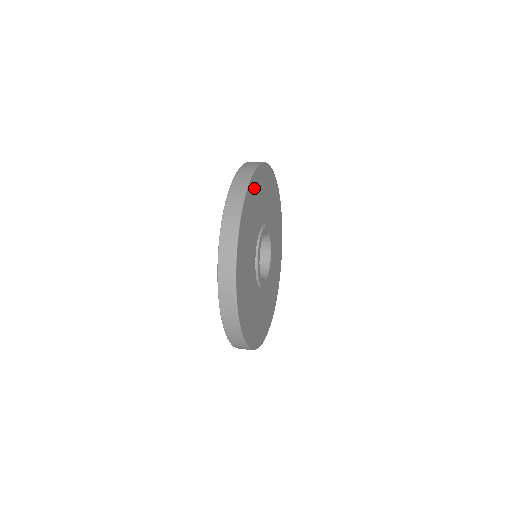
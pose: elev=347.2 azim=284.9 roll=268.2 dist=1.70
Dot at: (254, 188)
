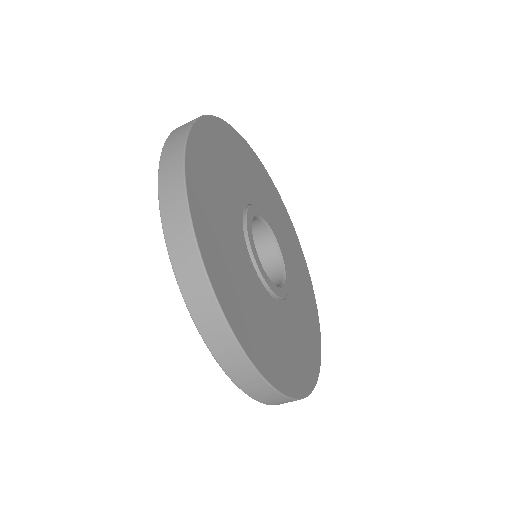
Dot at: (212, 137)
